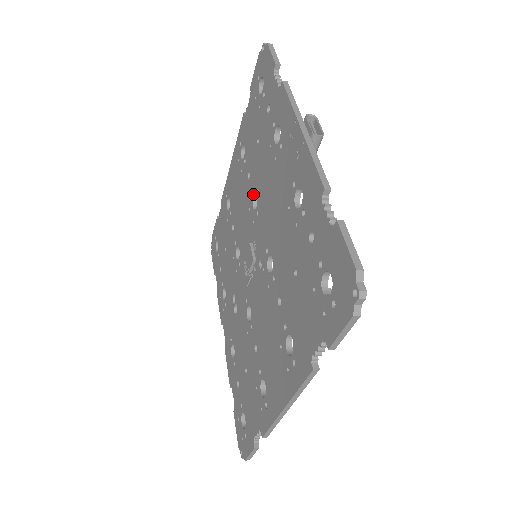
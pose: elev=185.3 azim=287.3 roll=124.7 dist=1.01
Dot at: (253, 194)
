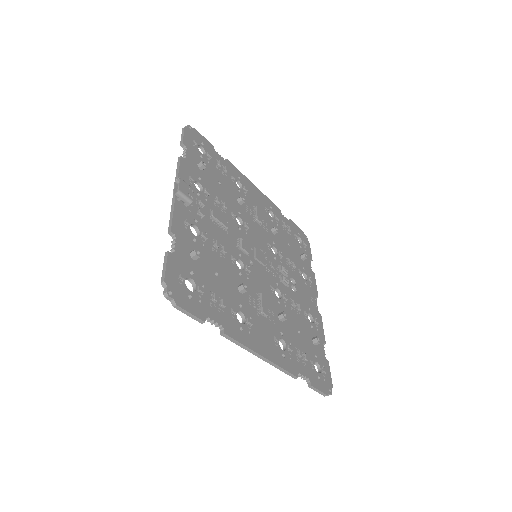
Dot at: (236, 217)
